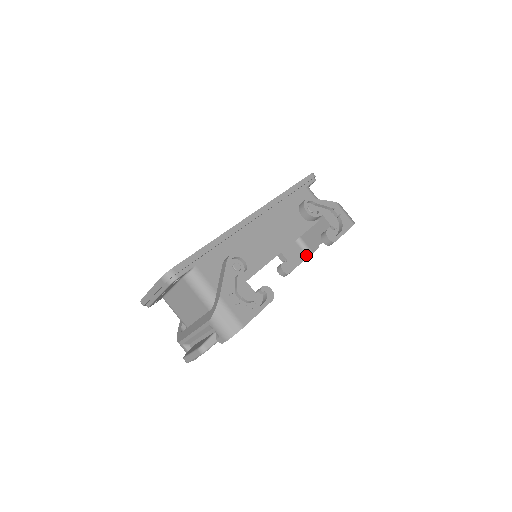
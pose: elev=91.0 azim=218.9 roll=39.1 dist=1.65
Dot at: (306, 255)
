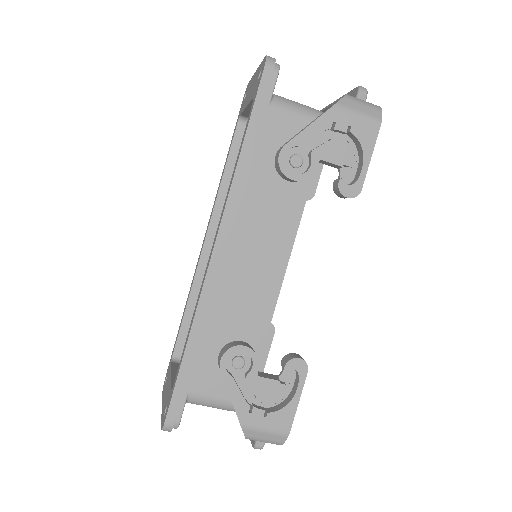
Dot at: occluded
